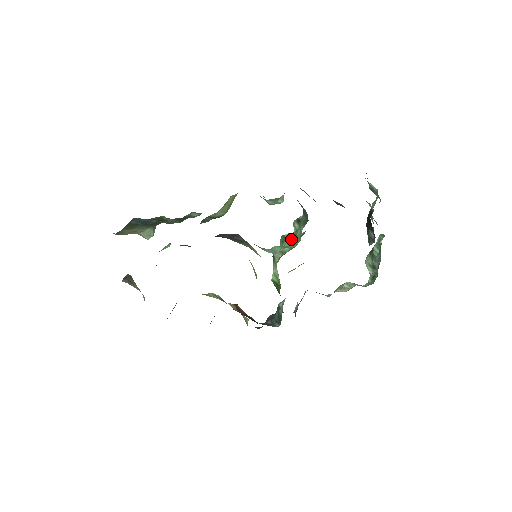
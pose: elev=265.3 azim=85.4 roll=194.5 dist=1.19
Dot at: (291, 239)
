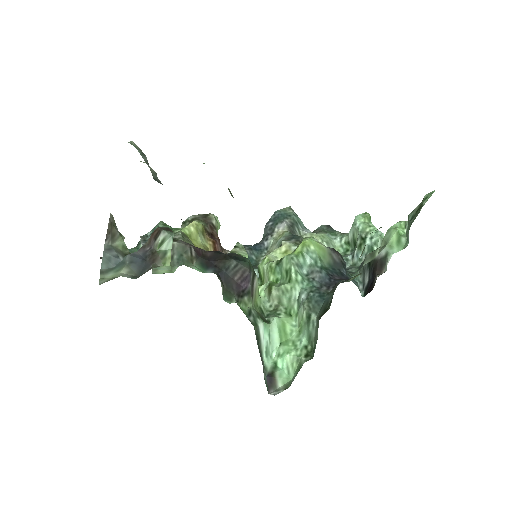
Dot at: (294, 298)
